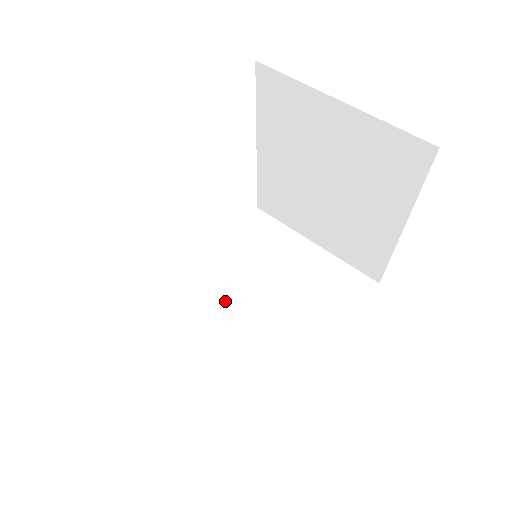
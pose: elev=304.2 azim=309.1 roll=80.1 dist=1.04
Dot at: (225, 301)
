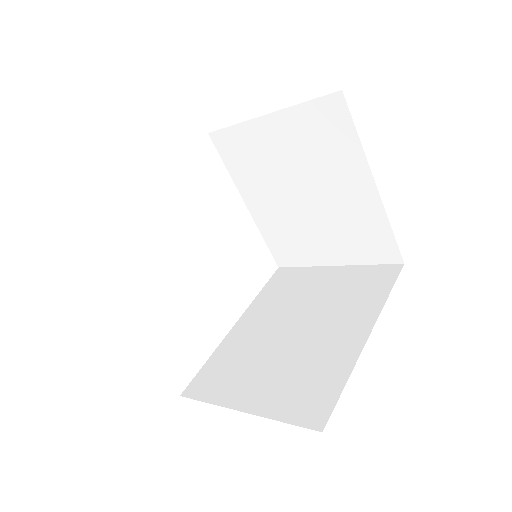
Dot at: (265, 336)
